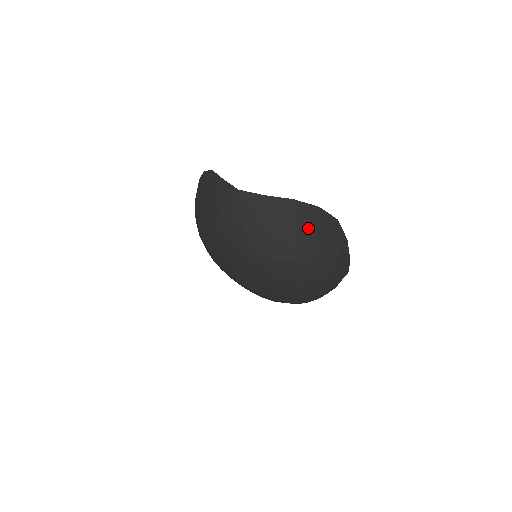
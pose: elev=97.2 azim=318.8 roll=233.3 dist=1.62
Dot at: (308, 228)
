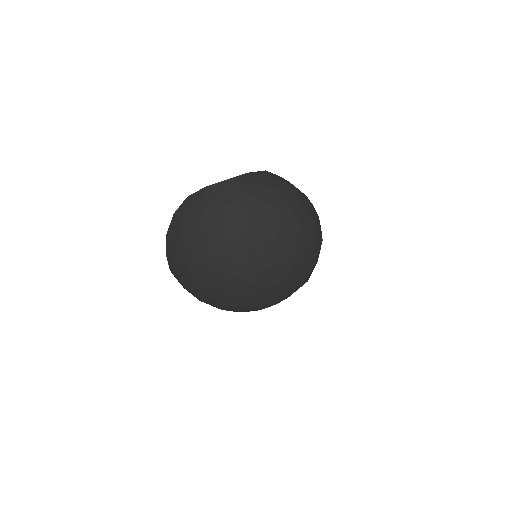
Dot at: (288, 182)
